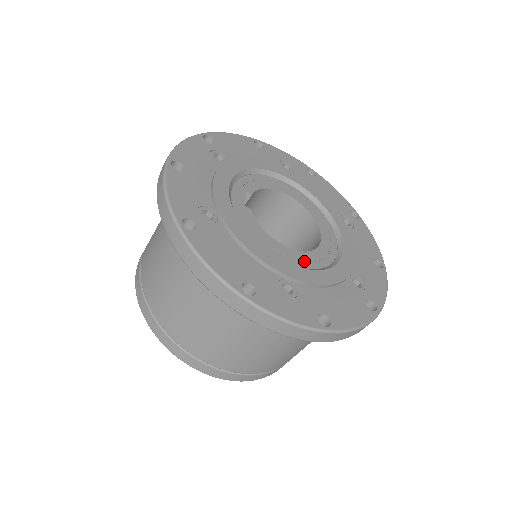
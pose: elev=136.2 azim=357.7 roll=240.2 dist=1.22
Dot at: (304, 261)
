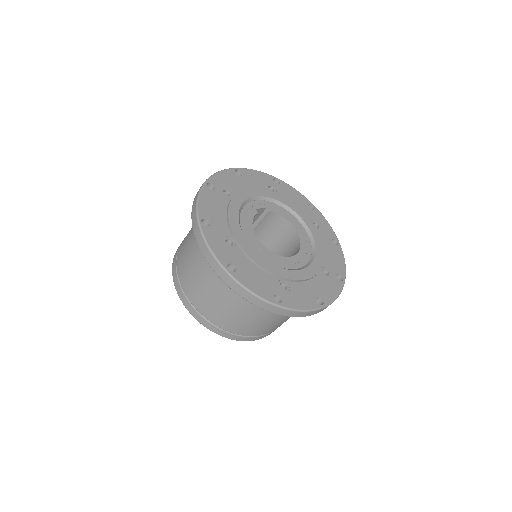
Dot at: (259, 249)
